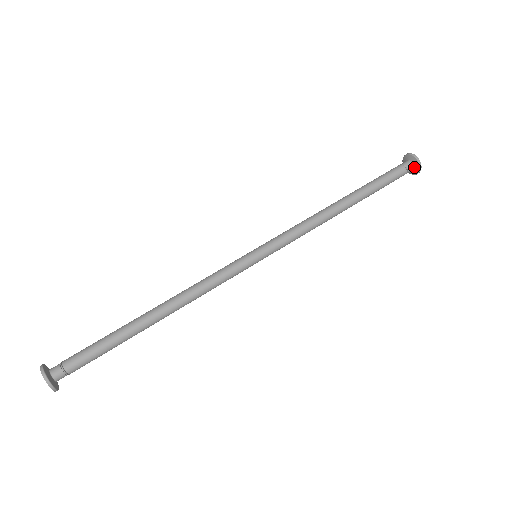
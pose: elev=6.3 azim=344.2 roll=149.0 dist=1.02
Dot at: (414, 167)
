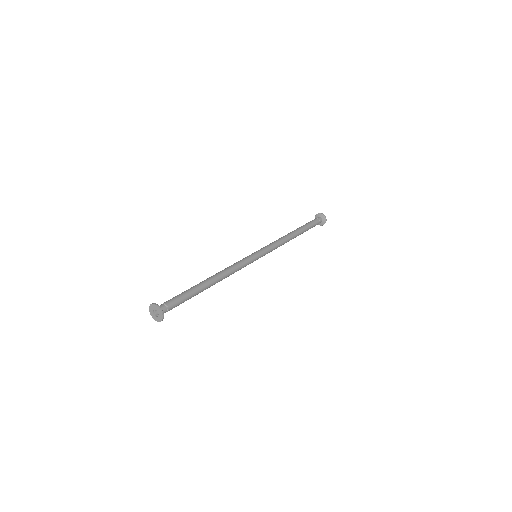
Dot at: (322, 221)
